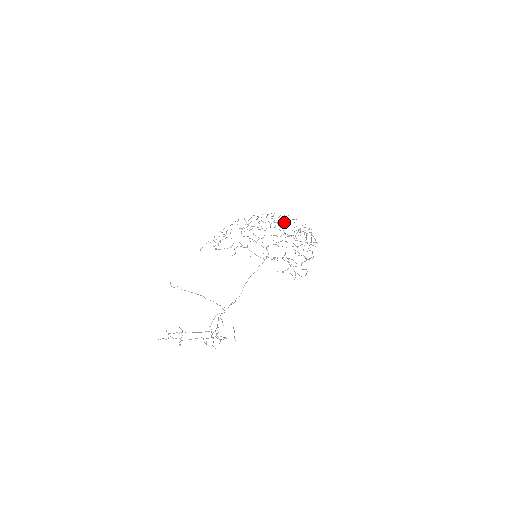
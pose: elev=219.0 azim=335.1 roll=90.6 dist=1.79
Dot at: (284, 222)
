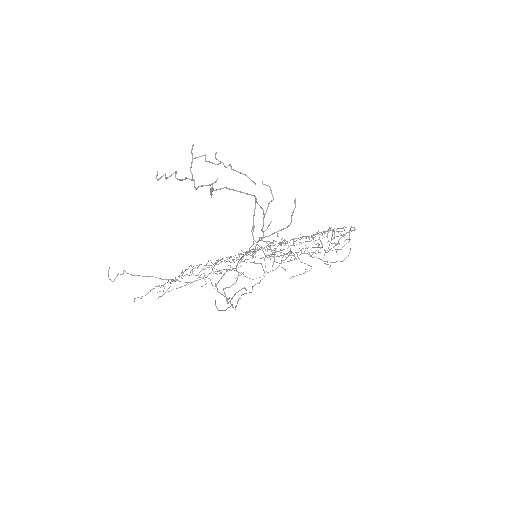
Dot at: (281, 239)
